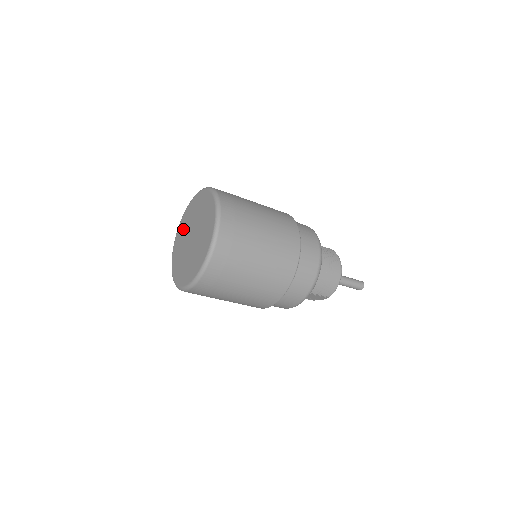
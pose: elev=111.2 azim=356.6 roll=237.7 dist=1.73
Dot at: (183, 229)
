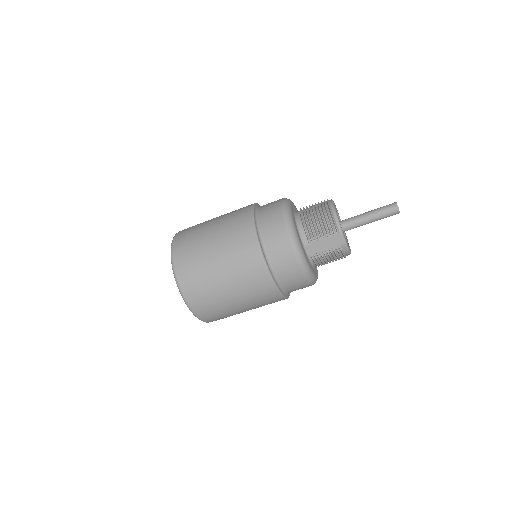
Dot at: occluded
